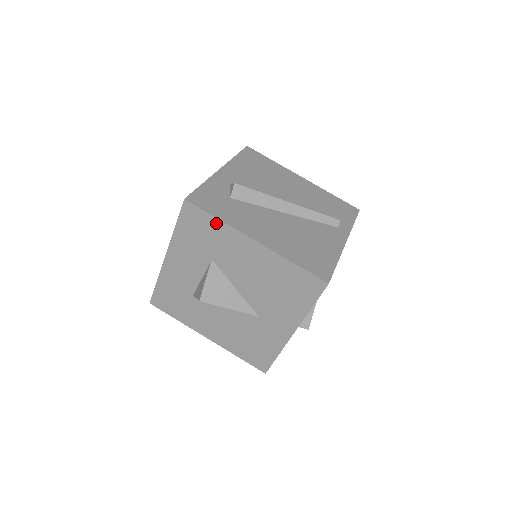
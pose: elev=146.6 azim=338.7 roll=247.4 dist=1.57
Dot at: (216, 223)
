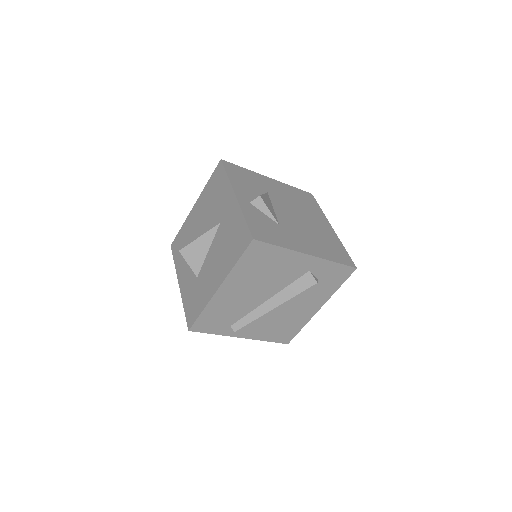
Dot at: (182, 230)
